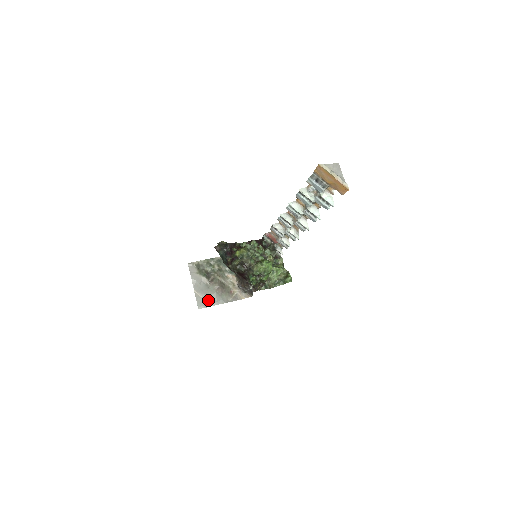
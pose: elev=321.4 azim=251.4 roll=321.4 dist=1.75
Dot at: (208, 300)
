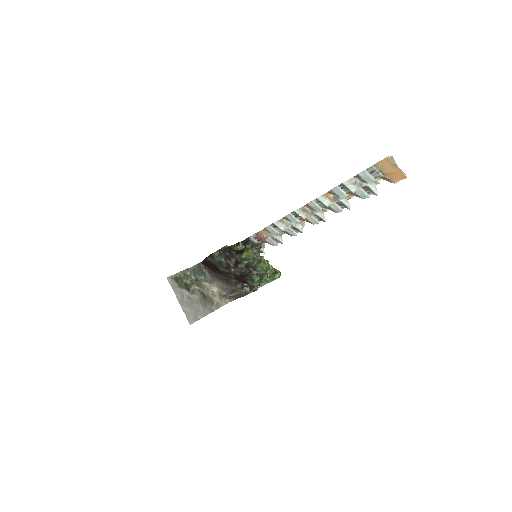
Dot at: (196, 313)
